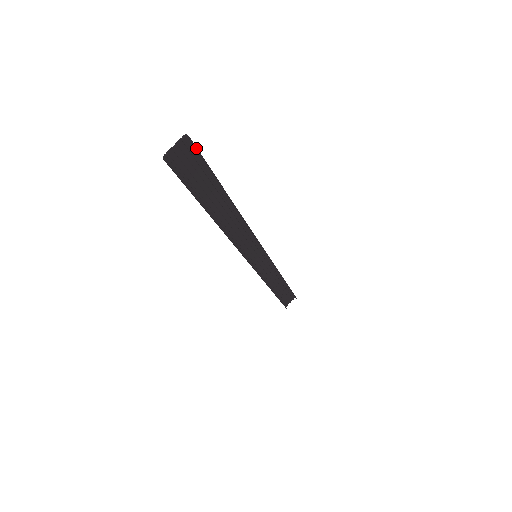
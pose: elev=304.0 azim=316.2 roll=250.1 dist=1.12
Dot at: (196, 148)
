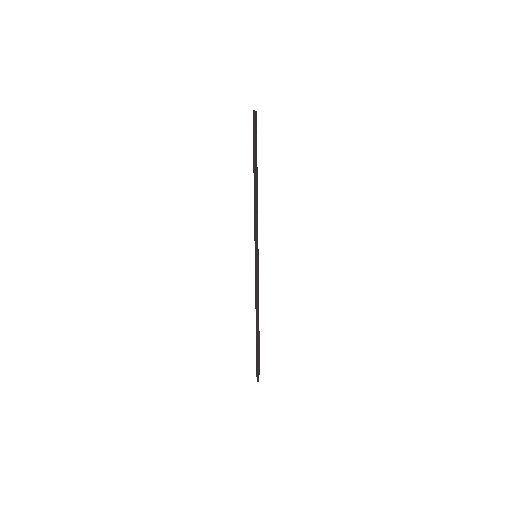
Dot at: occluded
